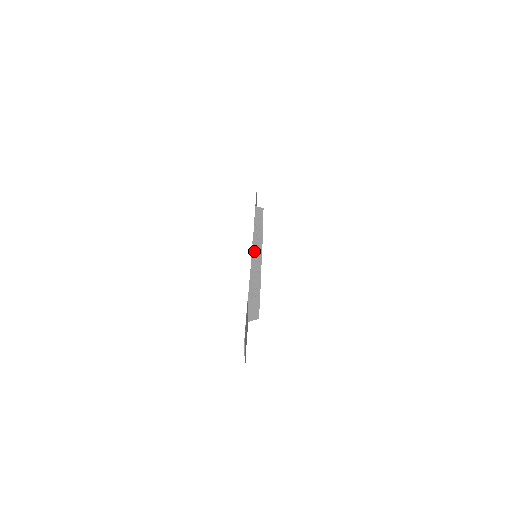
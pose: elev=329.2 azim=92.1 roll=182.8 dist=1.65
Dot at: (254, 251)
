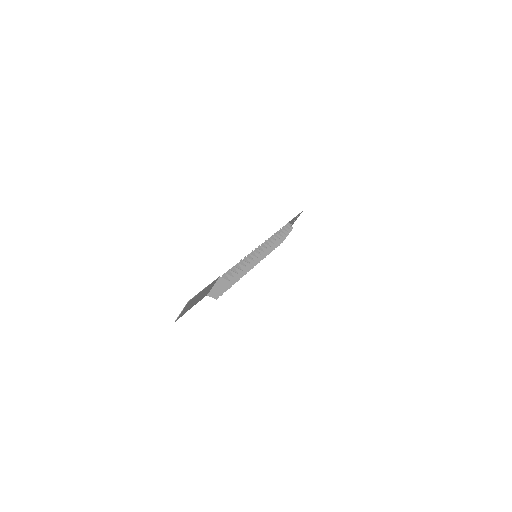
Dot at: (257, 250)
